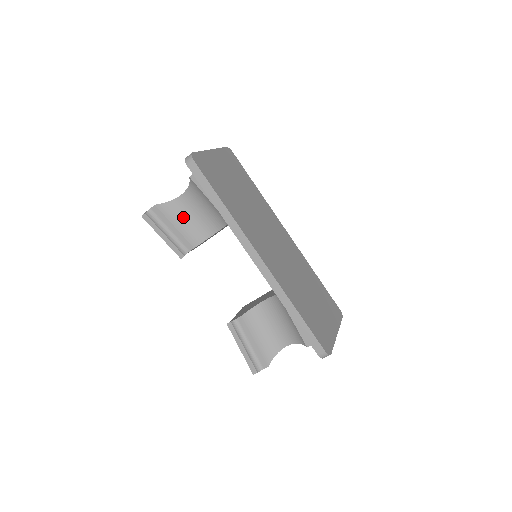
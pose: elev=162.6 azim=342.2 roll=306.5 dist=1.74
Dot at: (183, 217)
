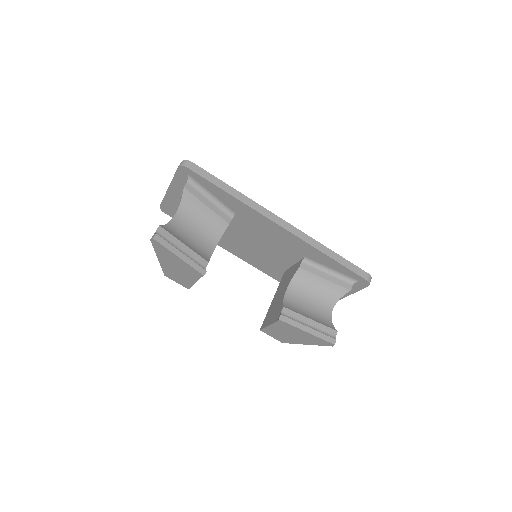
Dot at: (184, 237)
